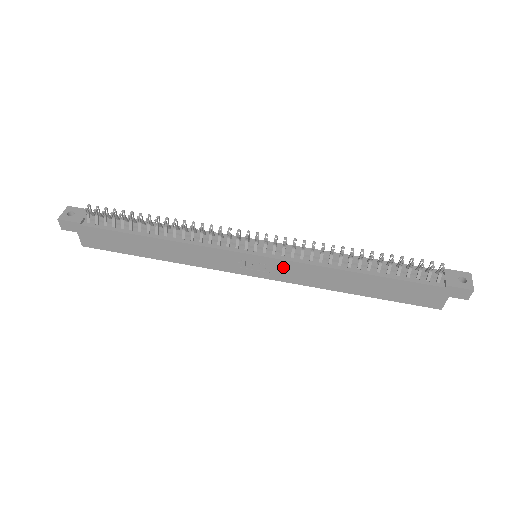
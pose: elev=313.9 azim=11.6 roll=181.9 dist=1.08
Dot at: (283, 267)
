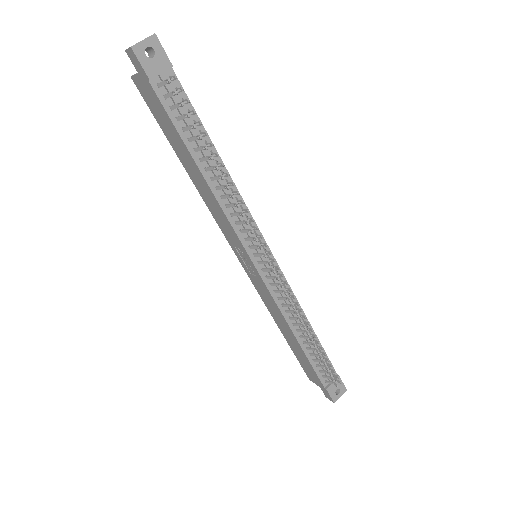
Dot at: (262, 286)
